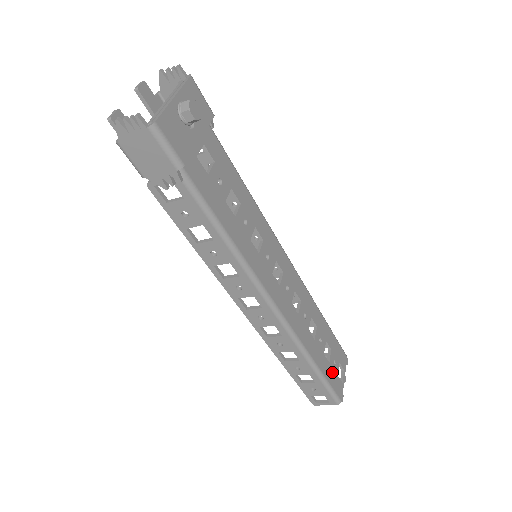
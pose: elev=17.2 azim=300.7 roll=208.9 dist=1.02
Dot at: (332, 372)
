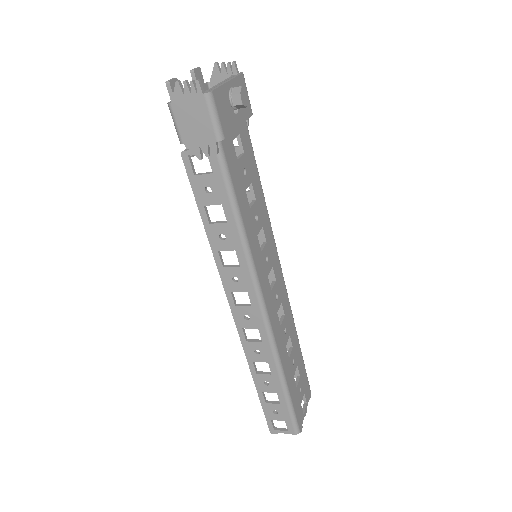
Dot at: (297, 398)
